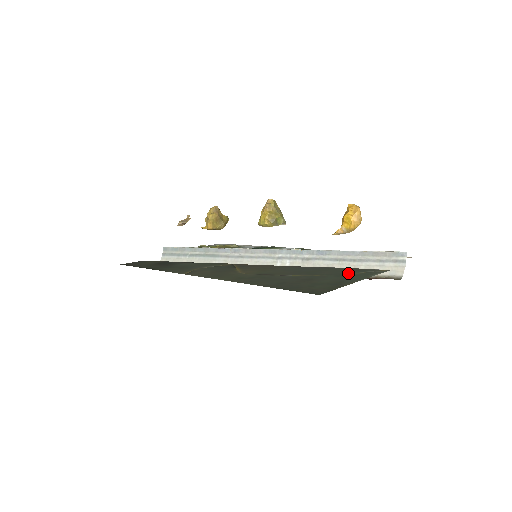
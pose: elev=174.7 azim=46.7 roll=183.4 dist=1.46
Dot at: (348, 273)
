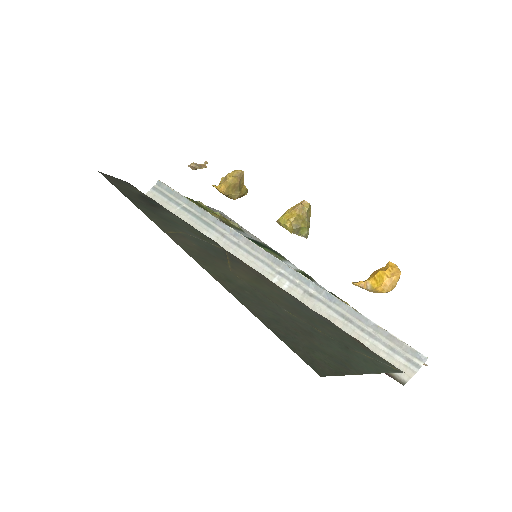
Dot at: (355, 349)
